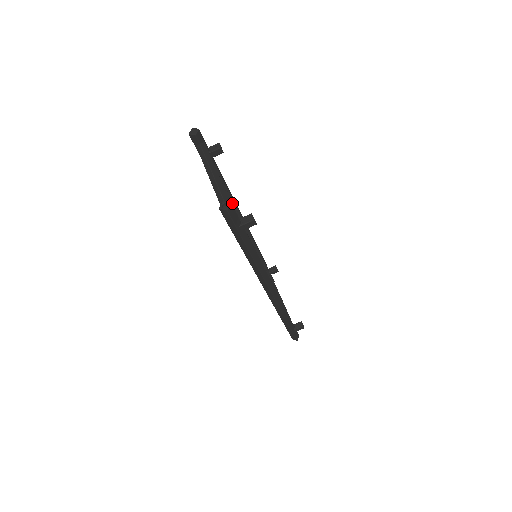
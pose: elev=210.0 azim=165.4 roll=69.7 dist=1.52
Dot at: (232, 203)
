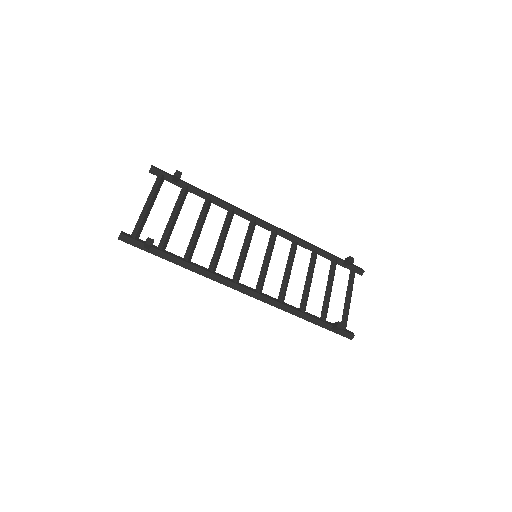
Dot at: (172, 222)
